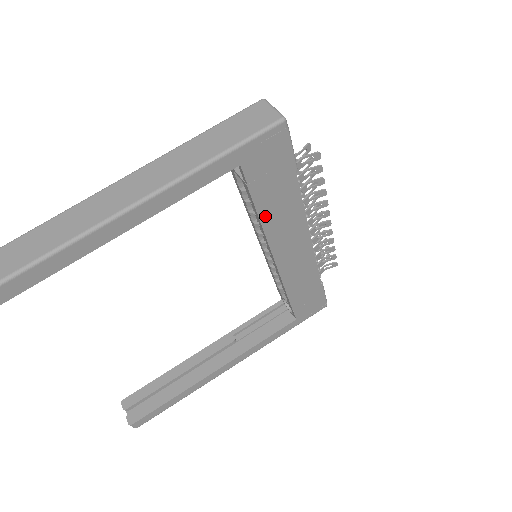
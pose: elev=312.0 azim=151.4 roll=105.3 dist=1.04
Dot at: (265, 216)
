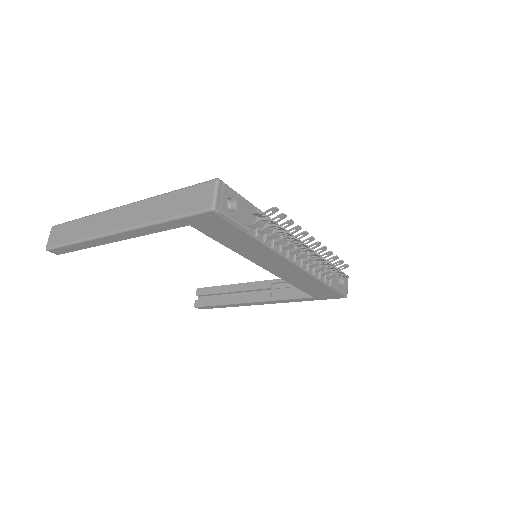
Dot at: (234, 248)
